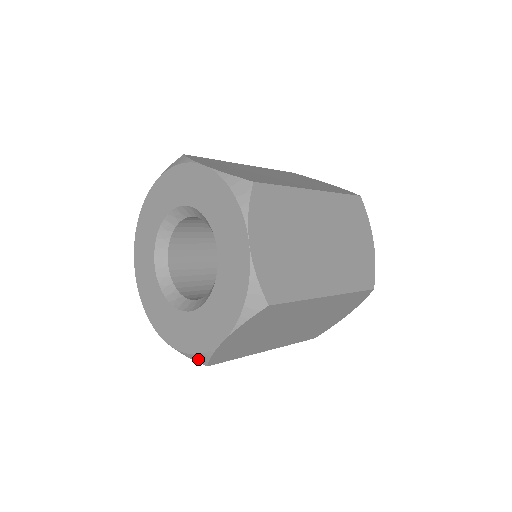
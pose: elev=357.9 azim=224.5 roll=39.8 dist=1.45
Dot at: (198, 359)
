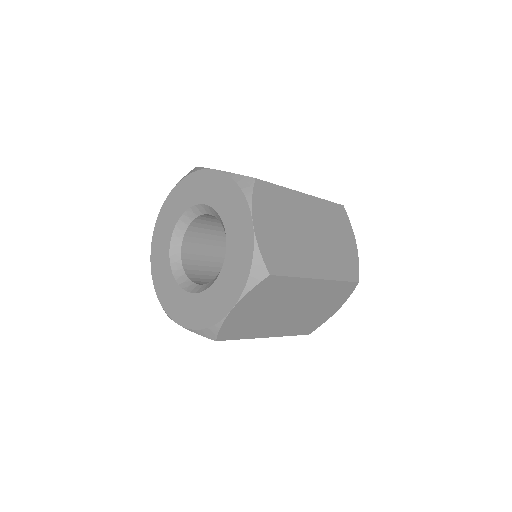
Dot at: (208, 334)
